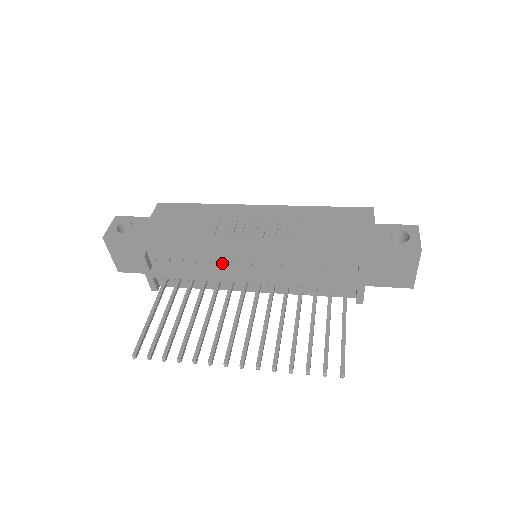
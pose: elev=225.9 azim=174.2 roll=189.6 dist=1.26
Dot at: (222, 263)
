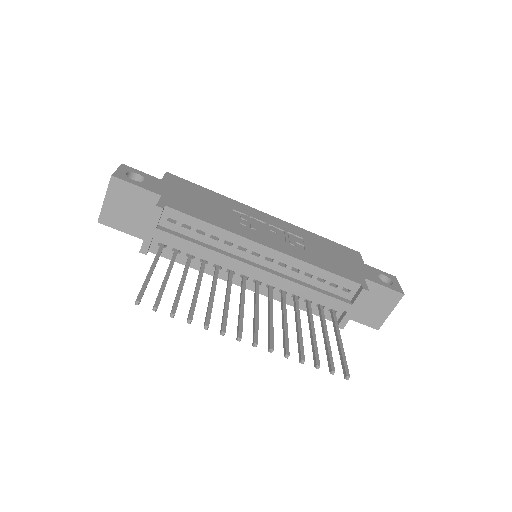
Dot at: (236, 246)
